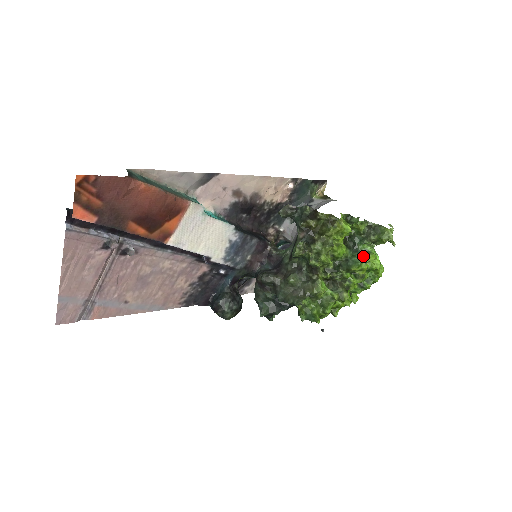
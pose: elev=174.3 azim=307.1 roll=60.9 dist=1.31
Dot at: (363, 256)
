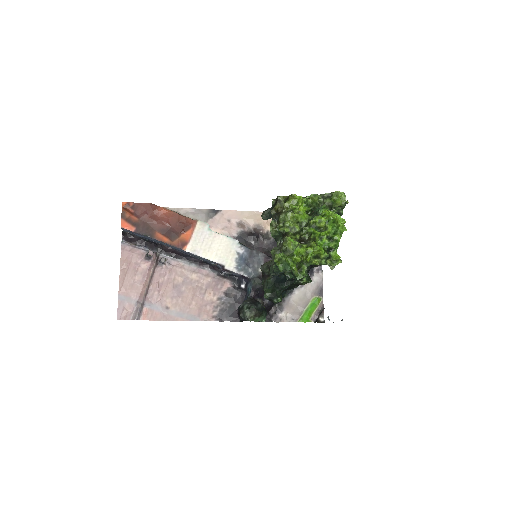
Dot at: occluded
